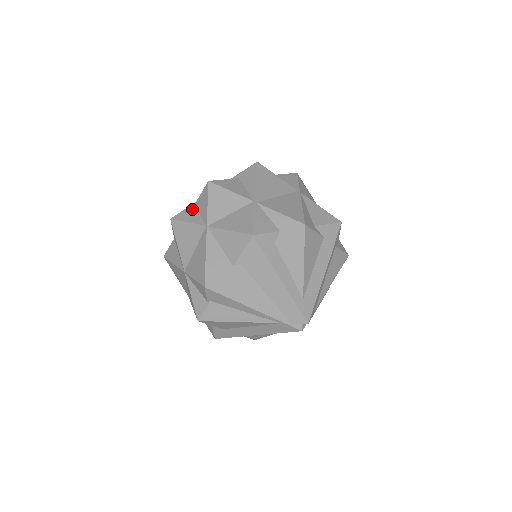
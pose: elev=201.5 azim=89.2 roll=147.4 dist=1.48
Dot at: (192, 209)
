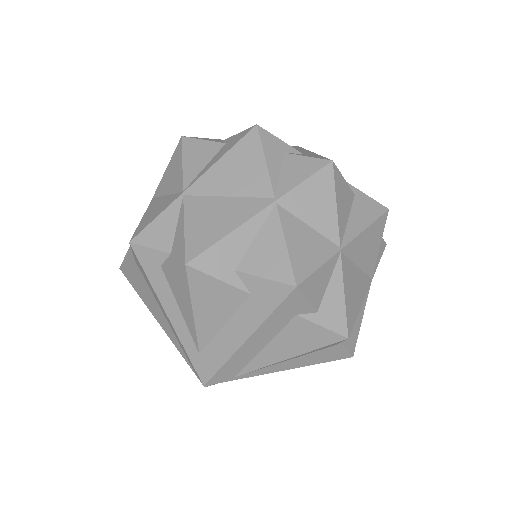
Dot at: occluded
